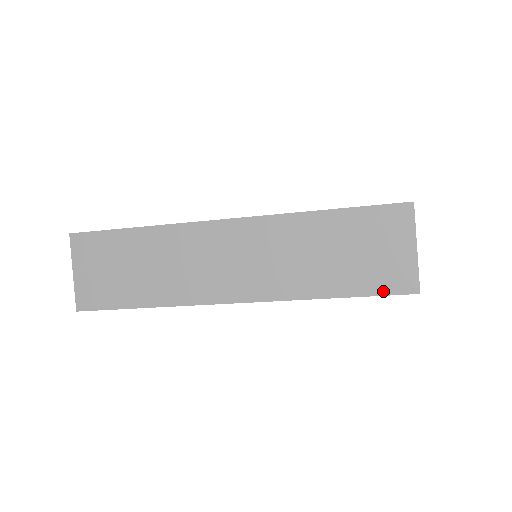
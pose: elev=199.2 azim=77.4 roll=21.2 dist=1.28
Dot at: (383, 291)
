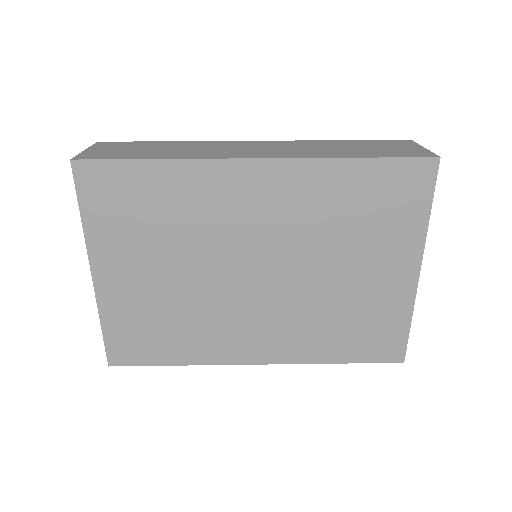
Dot at: occluded
